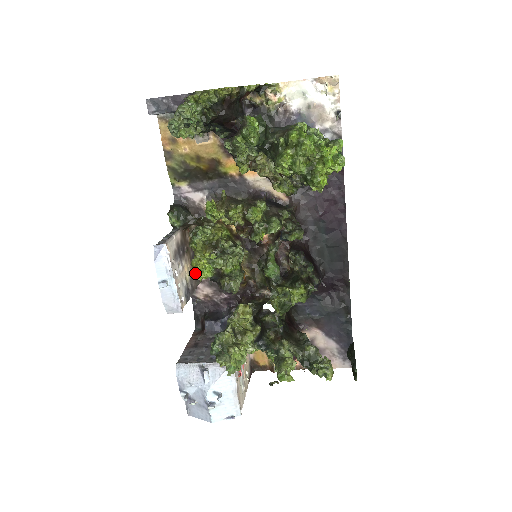
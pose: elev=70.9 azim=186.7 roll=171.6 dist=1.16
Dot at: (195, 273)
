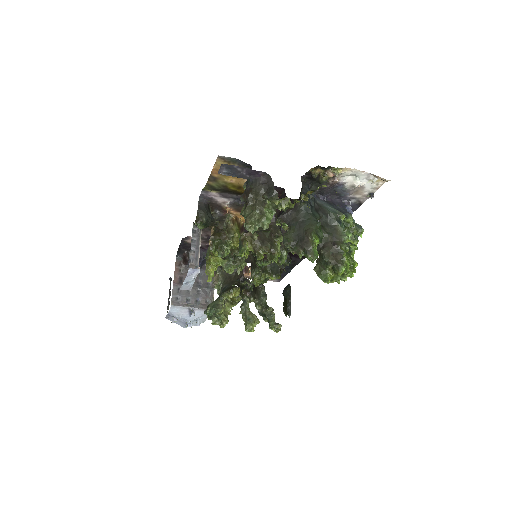
Dot at: occluded
